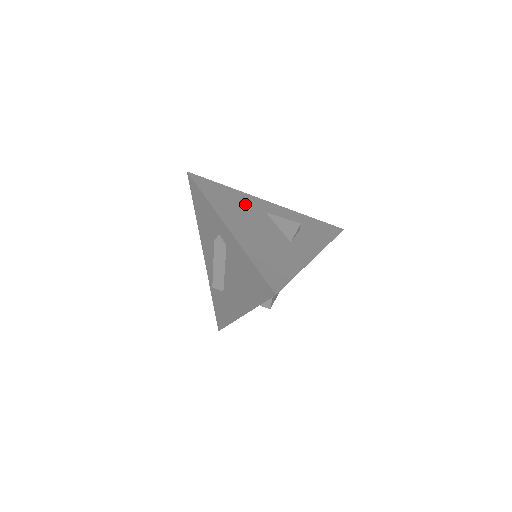
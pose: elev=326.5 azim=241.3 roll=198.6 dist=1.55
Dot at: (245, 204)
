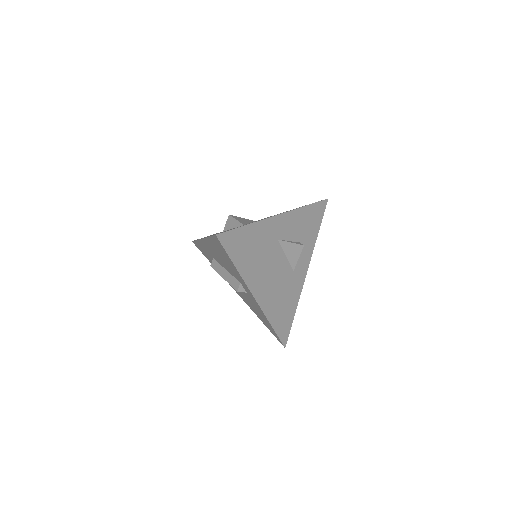
Dot at: (264, 244)
